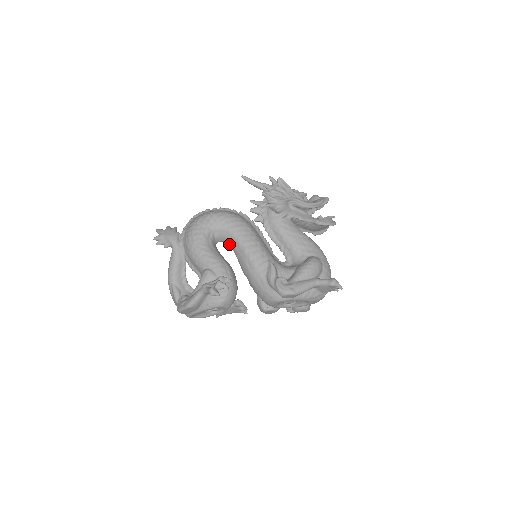
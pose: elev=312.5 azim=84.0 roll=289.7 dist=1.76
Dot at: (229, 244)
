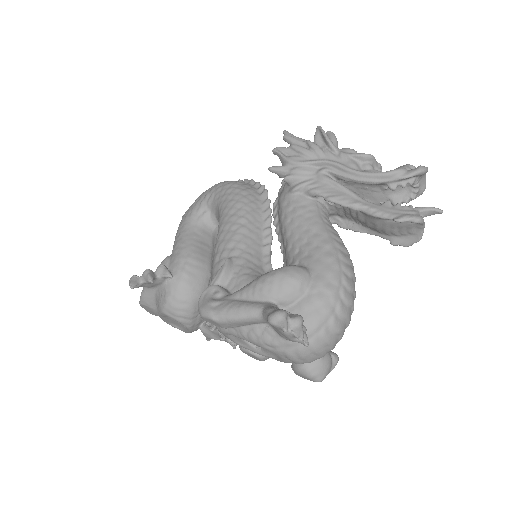
Dot at: occluded
